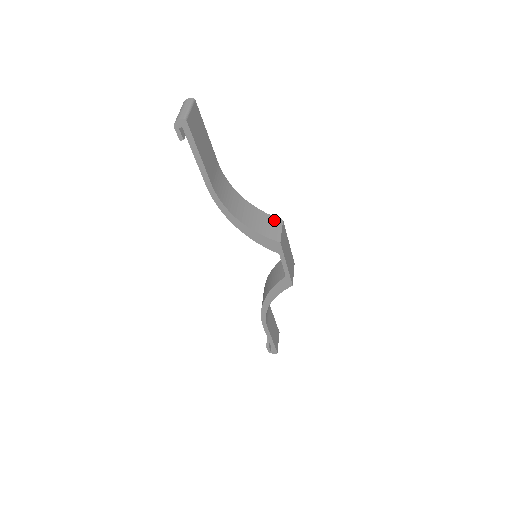
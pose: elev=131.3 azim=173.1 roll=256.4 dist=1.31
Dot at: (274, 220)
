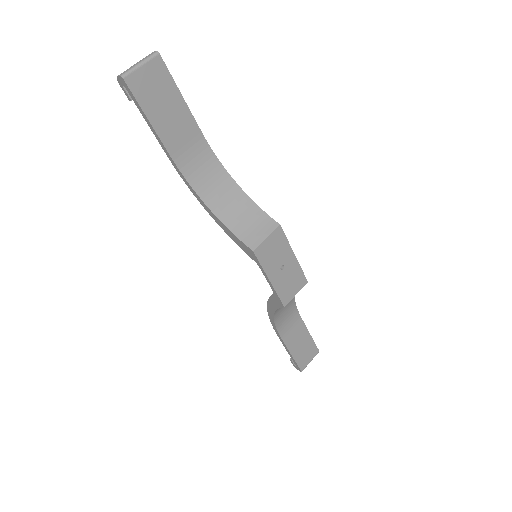
Dot at: (267, 221)
